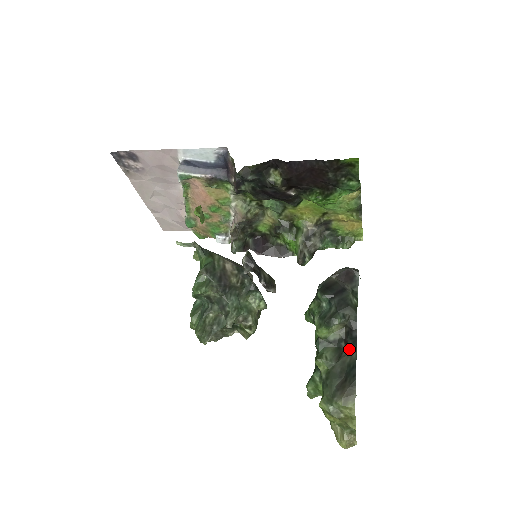
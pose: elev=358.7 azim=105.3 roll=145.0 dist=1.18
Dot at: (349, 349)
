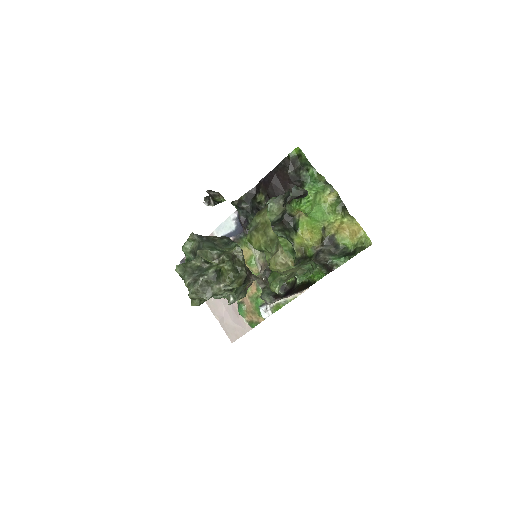
Dot at: occluded
